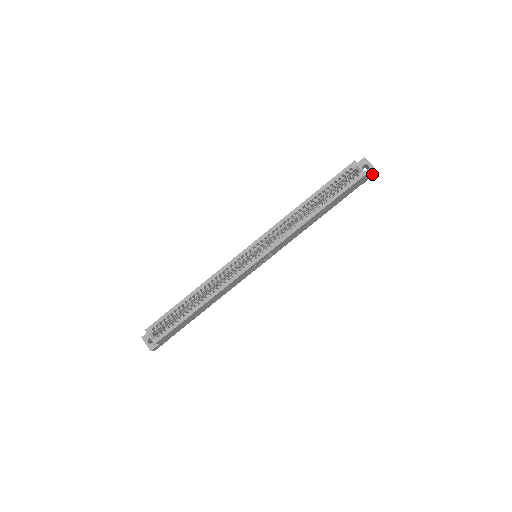
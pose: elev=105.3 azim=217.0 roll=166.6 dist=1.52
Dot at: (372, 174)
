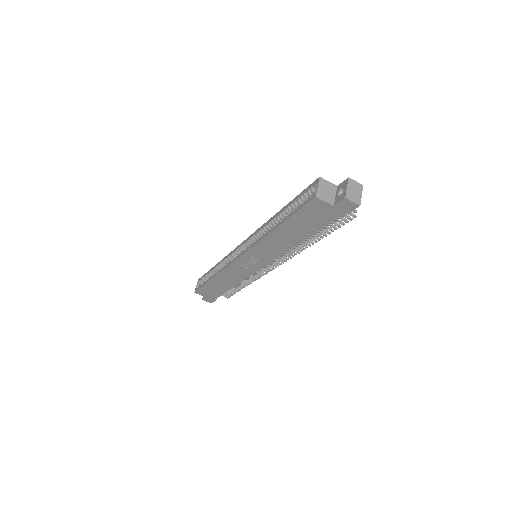
Dot at: (348, 203)
